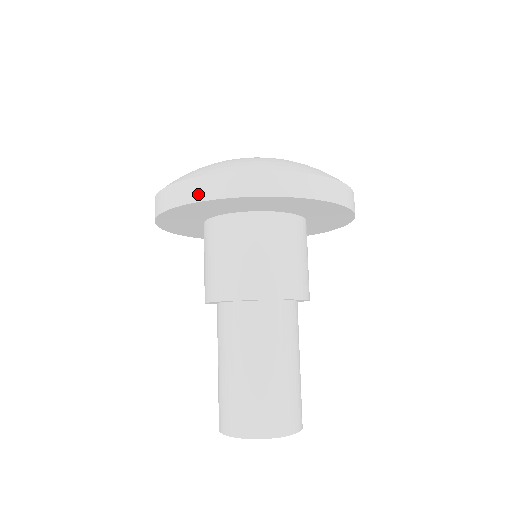
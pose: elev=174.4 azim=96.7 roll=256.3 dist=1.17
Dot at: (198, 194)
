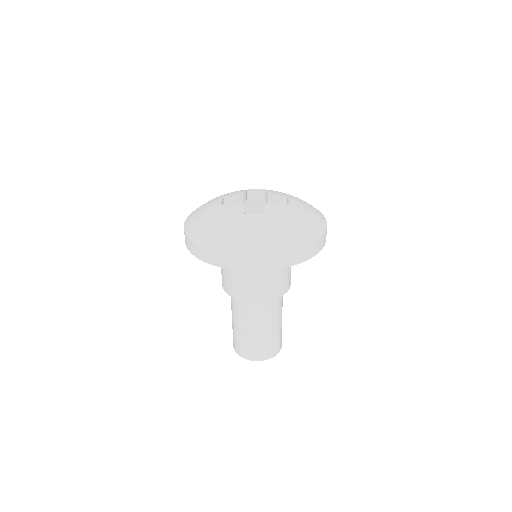
Dot at: (210, 260)
